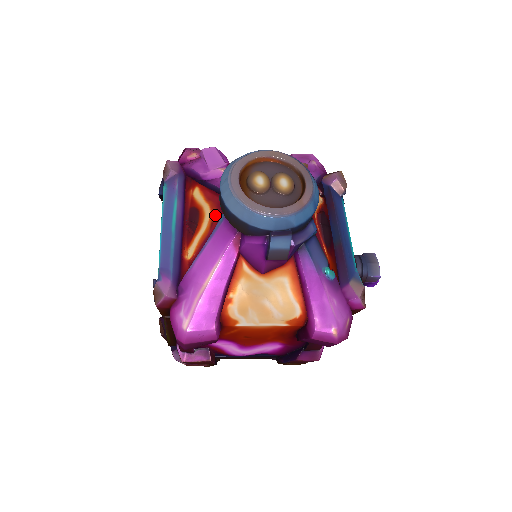
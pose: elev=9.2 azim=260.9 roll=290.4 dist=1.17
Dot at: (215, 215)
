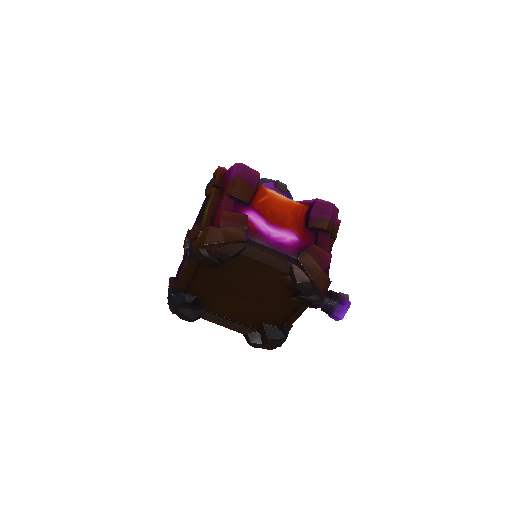
Dot at: occluded
